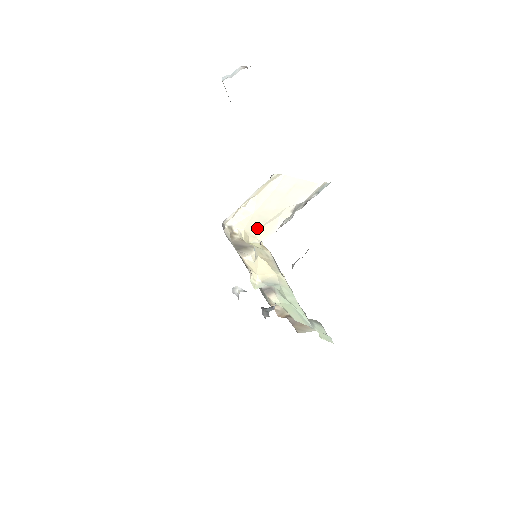
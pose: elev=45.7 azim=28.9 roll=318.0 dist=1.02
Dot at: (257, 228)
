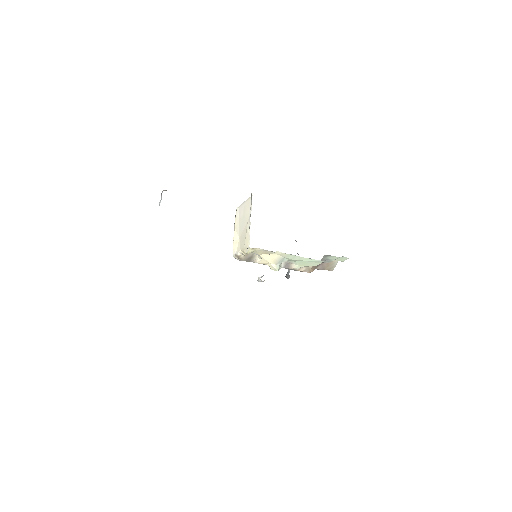
Dot at: (244, 244)
